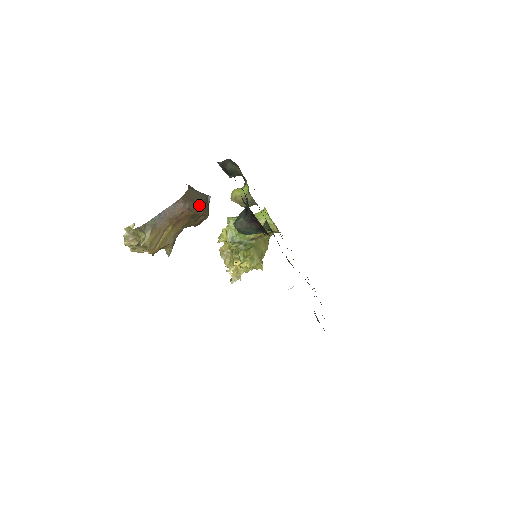
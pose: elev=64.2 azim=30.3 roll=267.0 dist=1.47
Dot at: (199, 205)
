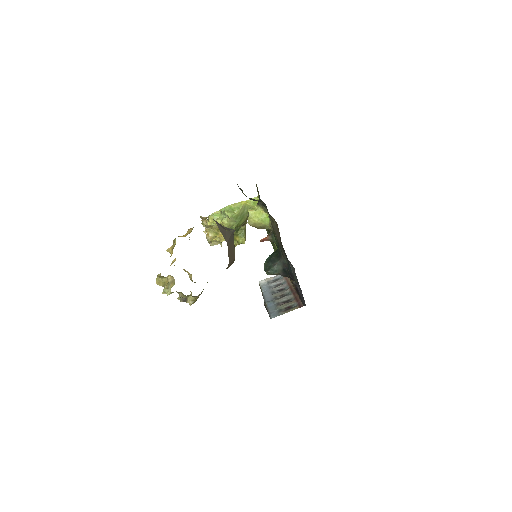
Dot at: occluded
